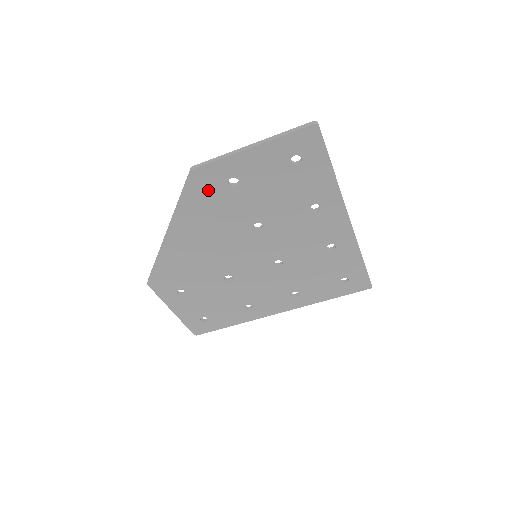
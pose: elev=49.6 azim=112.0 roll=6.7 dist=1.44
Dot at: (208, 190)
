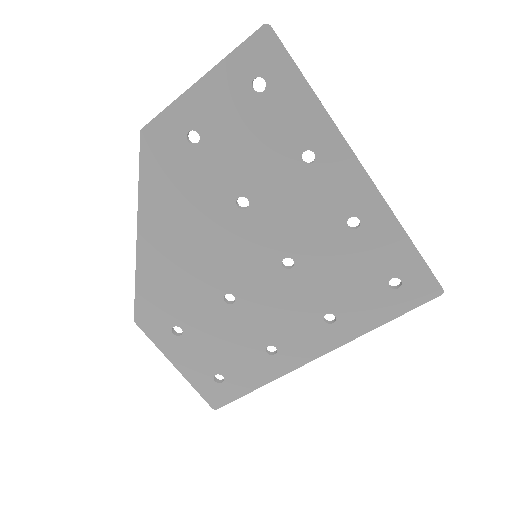
Dot at: (167, 156)
